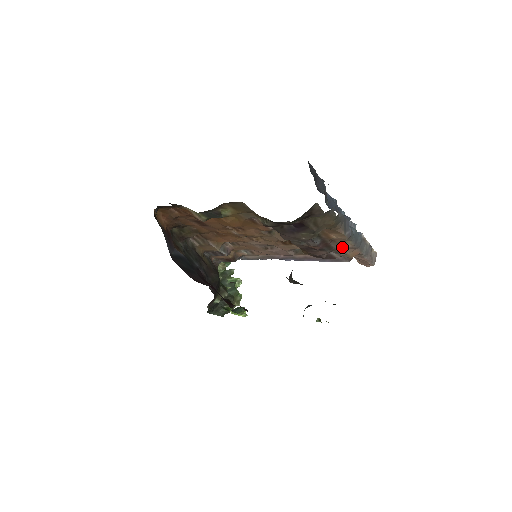
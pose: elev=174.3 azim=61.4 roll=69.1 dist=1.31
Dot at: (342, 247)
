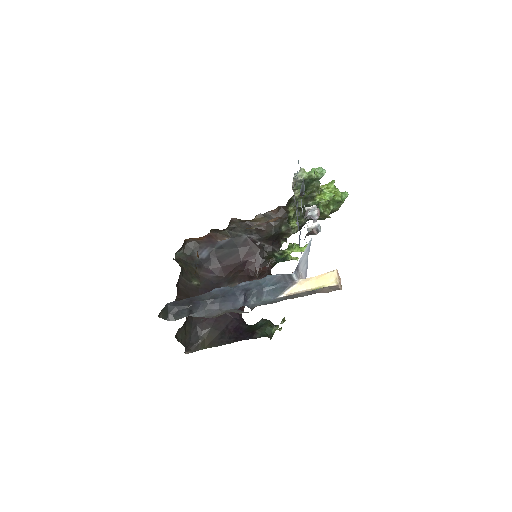
Dot at: occluded
